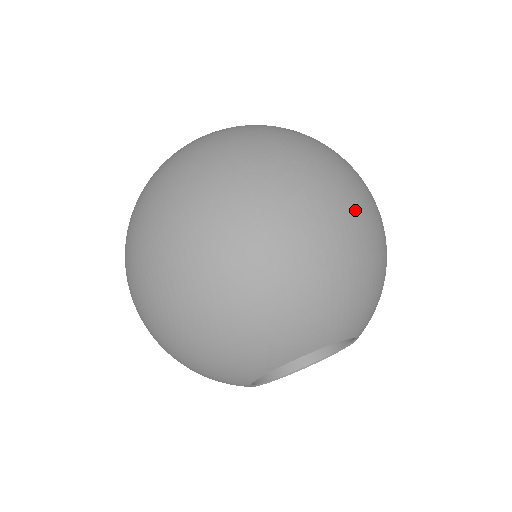
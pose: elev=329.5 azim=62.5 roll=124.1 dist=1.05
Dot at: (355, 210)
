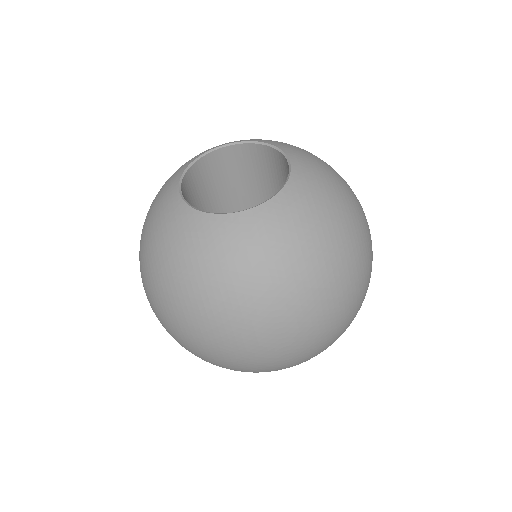
Dot at: (326, 346)
